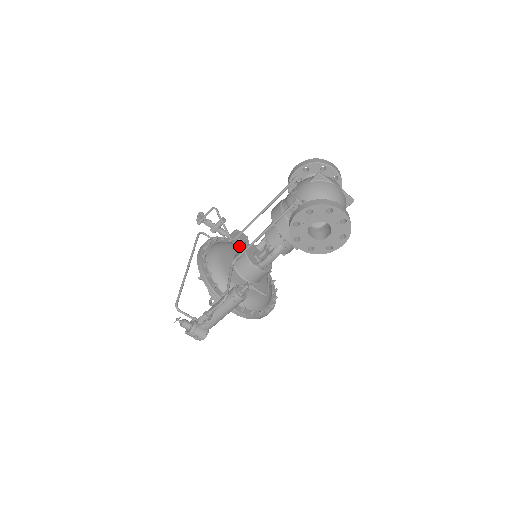
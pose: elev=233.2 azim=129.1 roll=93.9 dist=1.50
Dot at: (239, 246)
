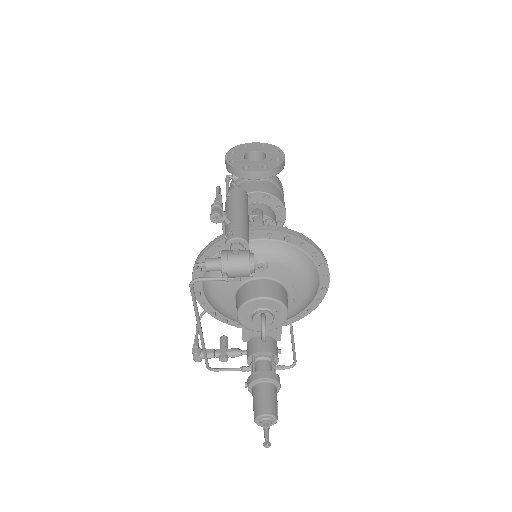
Dot at: occluded
